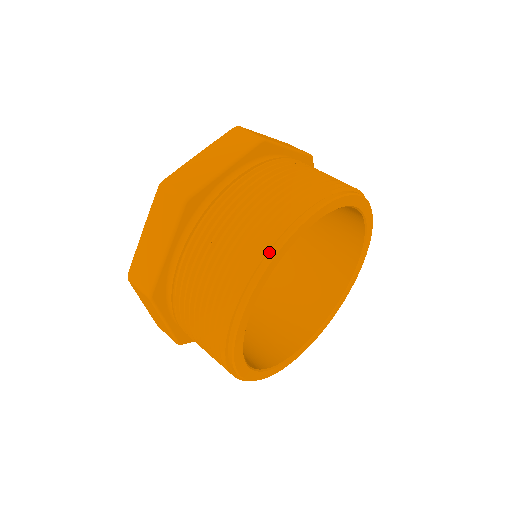
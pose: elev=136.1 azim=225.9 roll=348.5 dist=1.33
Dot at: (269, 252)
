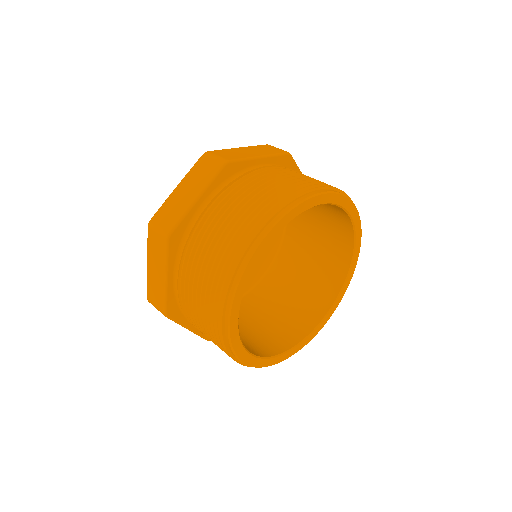
Dot at: (290, 204)
